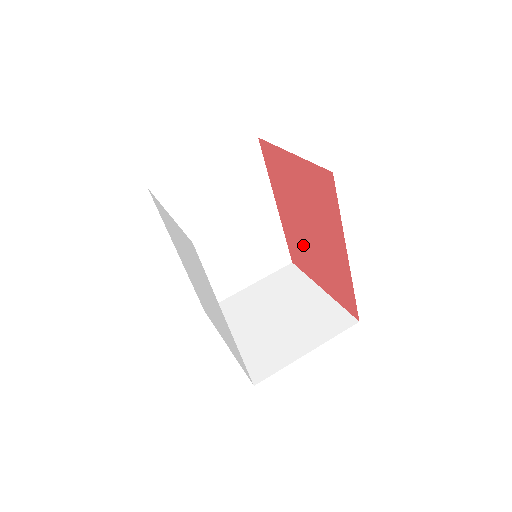
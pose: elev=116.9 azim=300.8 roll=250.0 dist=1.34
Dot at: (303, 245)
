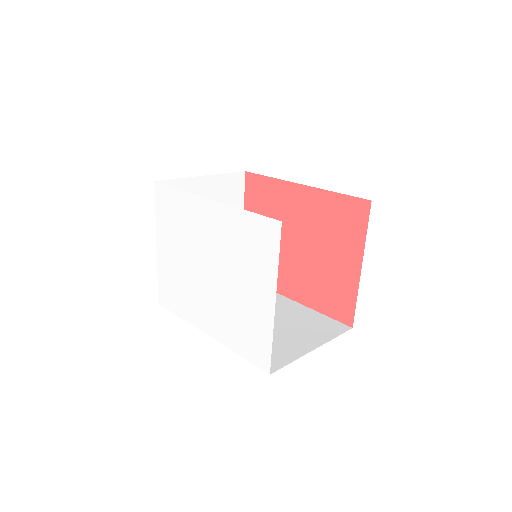
Dot at: (318, 272)
